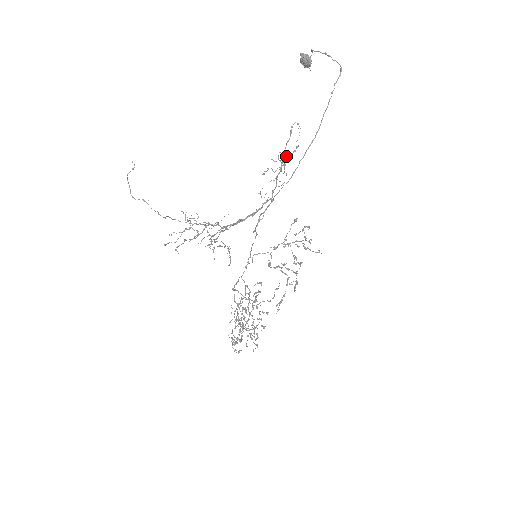
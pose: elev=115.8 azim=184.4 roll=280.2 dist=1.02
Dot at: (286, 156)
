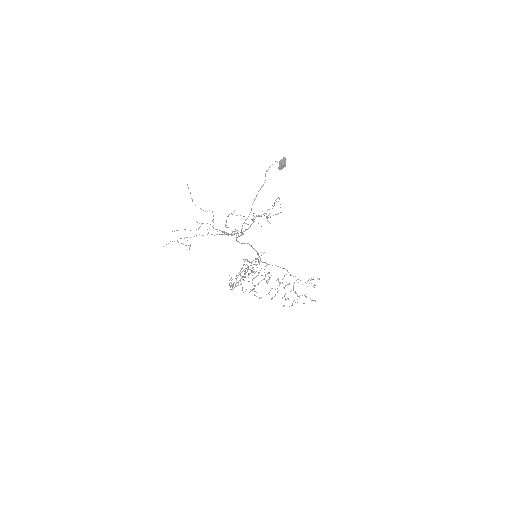
Dot at: (280, 212)
